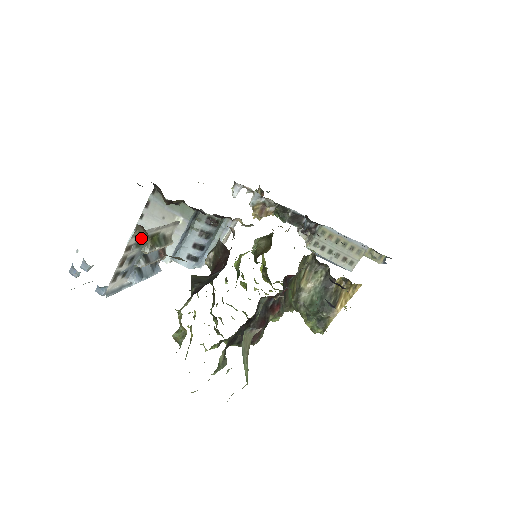
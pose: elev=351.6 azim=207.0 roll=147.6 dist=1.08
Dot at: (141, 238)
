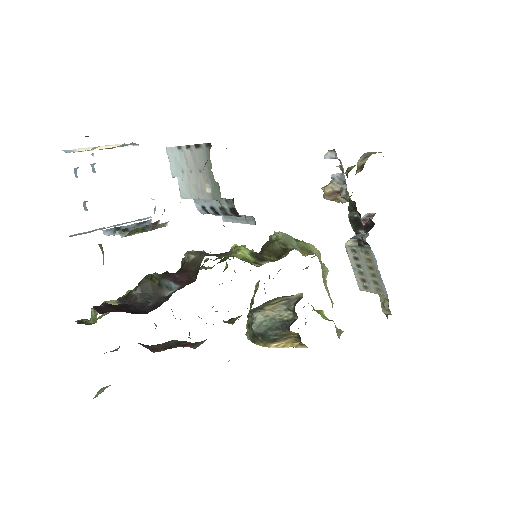
Dot at: occluded
